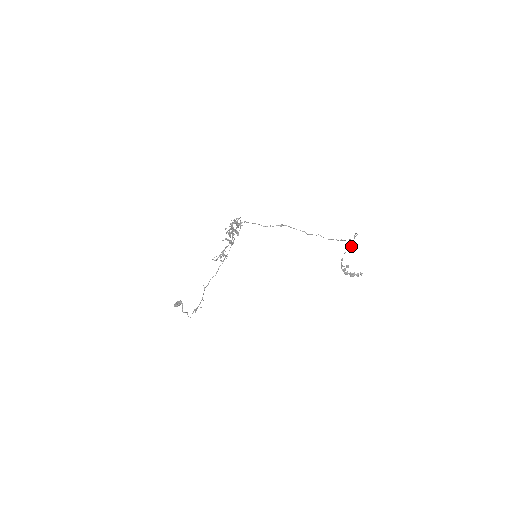
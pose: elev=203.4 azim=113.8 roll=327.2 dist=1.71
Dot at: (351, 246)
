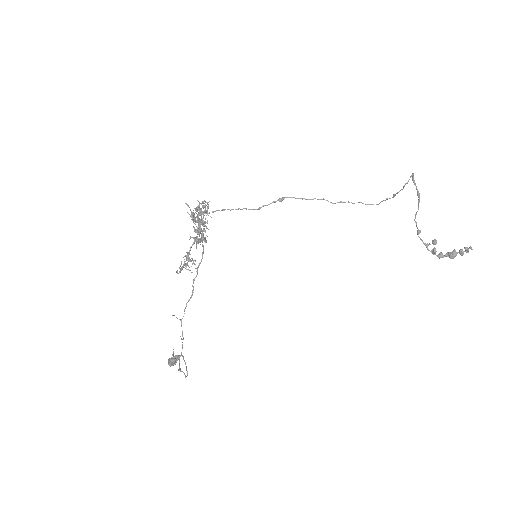
Dot at: (418, 201)
